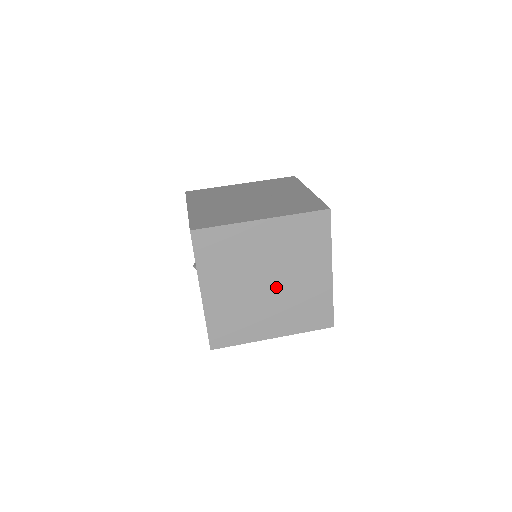
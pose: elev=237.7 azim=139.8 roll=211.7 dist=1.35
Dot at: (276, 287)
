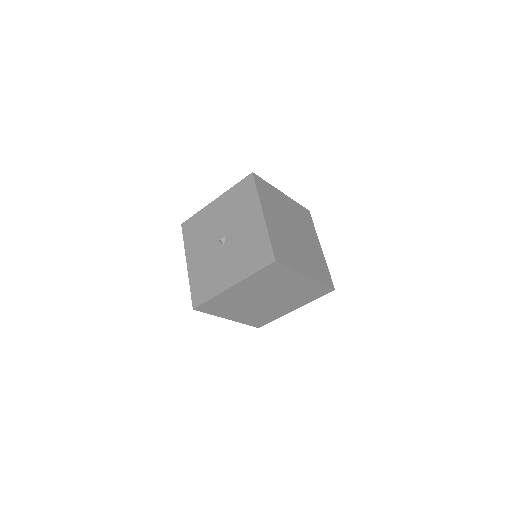
Dot at: (299, 239)
